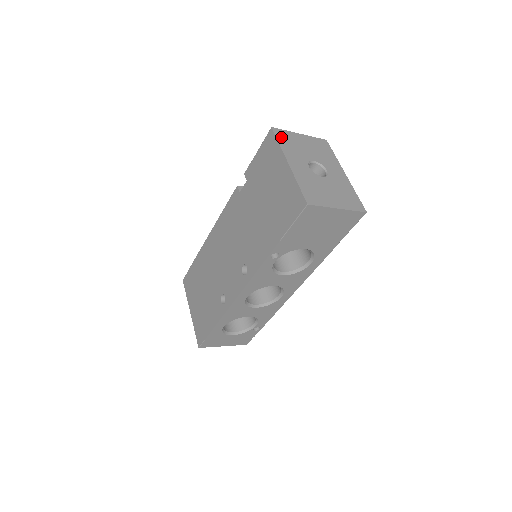
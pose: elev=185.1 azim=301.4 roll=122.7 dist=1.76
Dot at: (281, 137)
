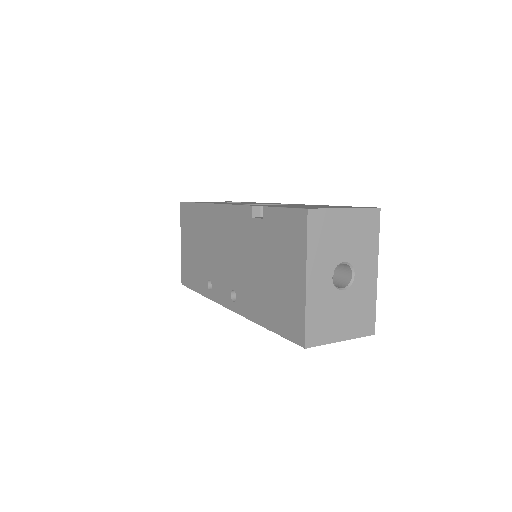
Dot at: (315, 227)
